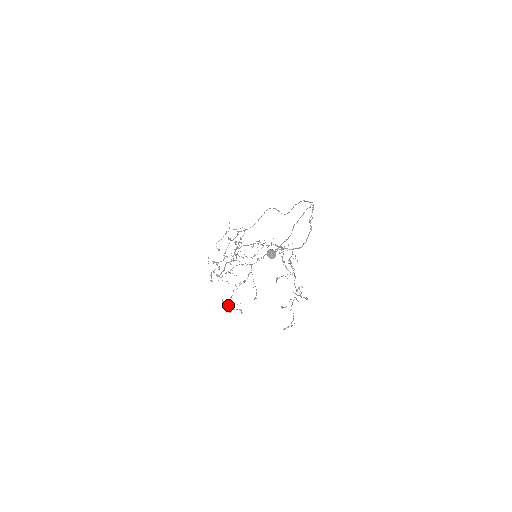
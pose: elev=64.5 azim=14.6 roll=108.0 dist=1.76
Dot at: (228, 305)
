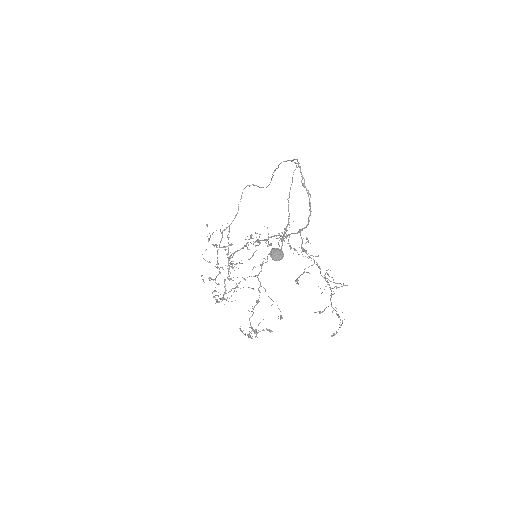
Dot at: (250, 337)
